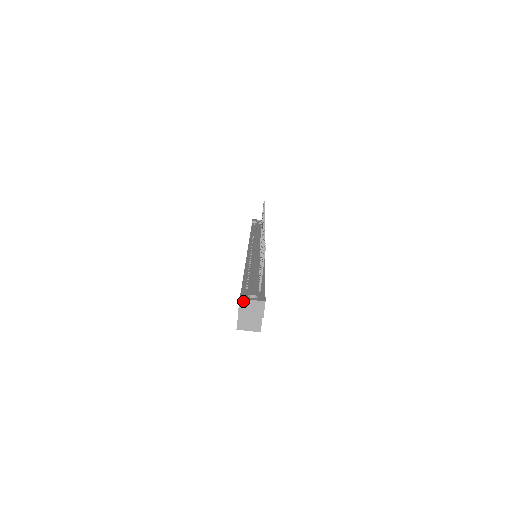
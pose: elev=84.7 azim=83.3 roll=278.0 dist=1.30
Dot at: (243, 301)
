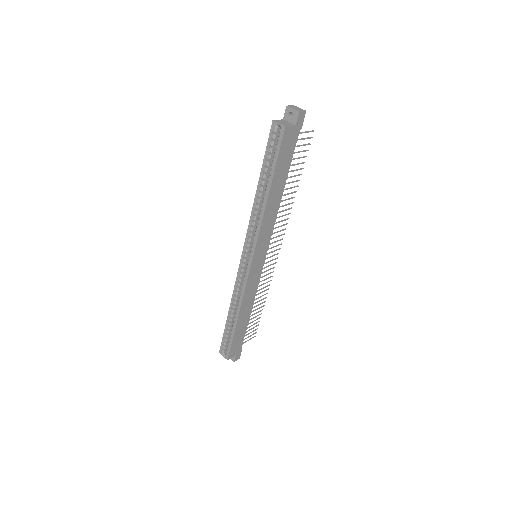
Dot at: (294, 106)
